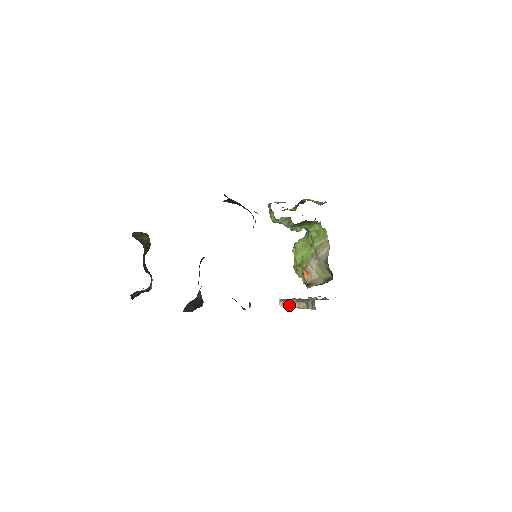
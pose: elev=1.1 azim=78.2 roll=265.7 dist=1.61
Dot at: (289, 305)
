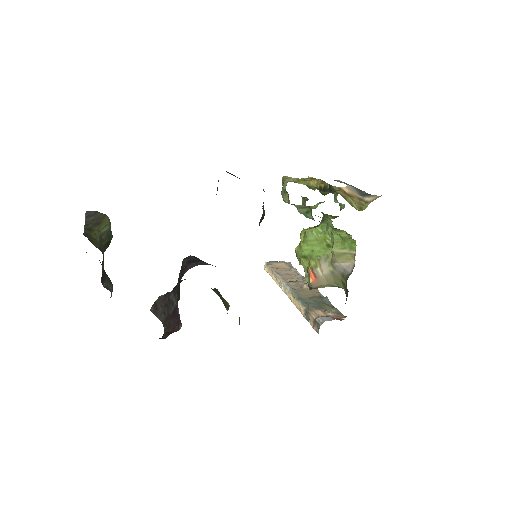
Dot at: (278, 283)
